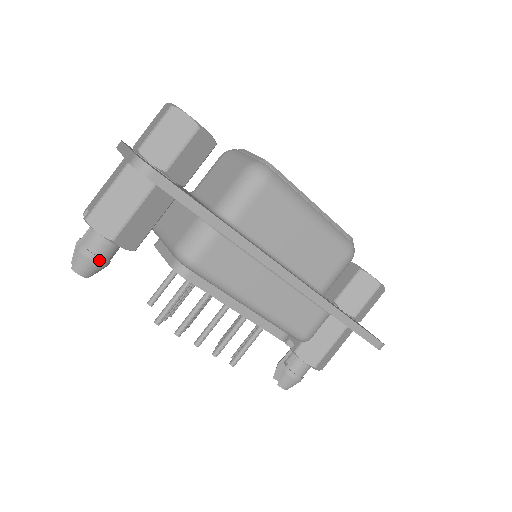
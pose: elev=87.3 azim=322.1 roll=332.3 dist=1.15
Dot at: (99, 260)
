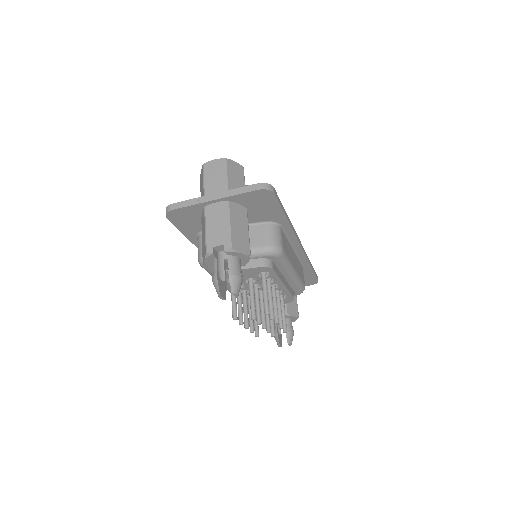
Dot at: (242, 277)
